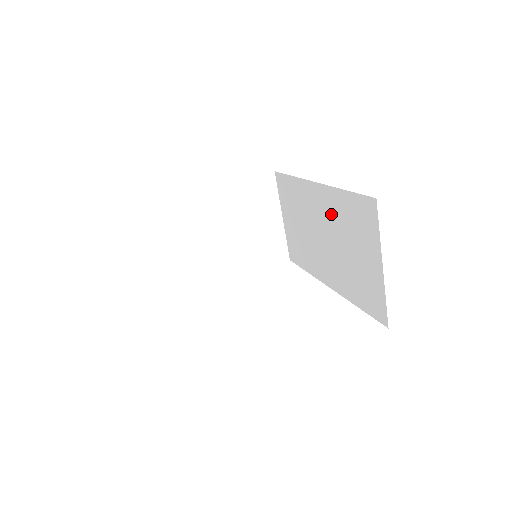
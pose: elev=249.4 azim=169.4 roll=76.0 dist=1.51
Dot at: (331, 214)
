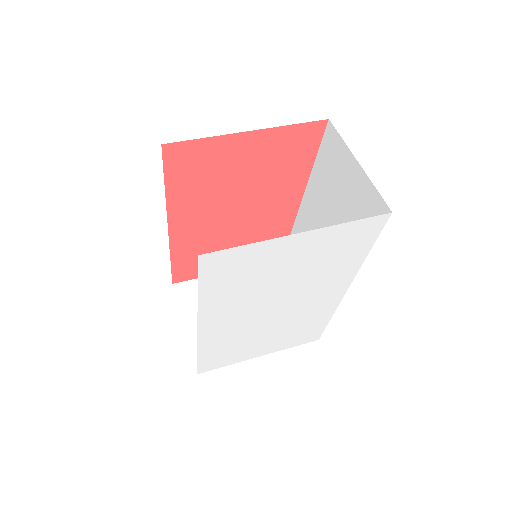
Dot at: (318, 202)
